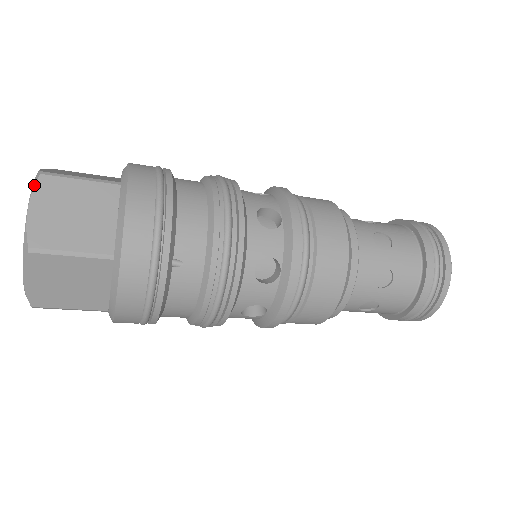
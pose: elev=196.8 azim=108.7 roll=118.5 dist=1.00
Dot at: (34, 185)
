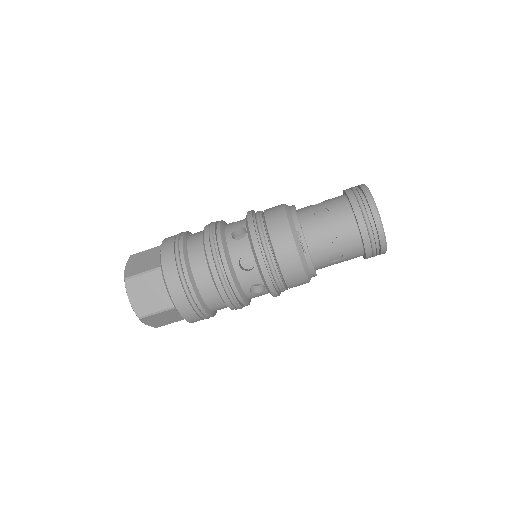
Dot at: occluded
